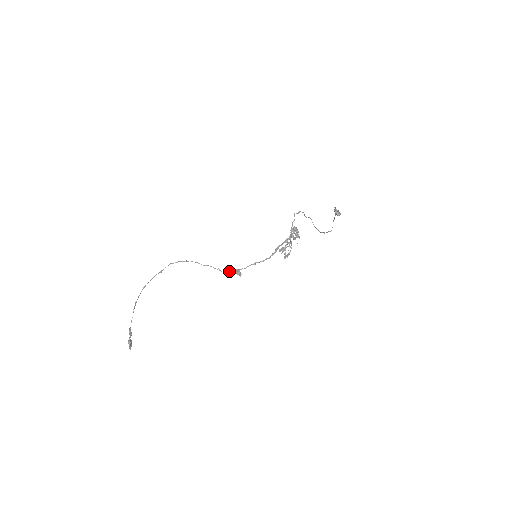
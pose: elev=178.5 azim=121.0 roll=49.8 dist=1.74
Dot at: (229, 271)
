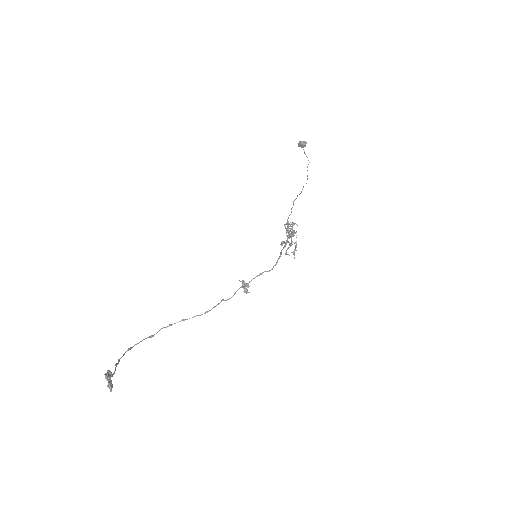
Dot at: (235, 292)
